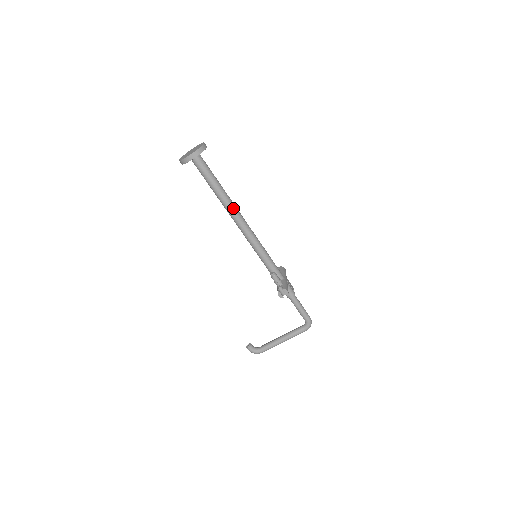
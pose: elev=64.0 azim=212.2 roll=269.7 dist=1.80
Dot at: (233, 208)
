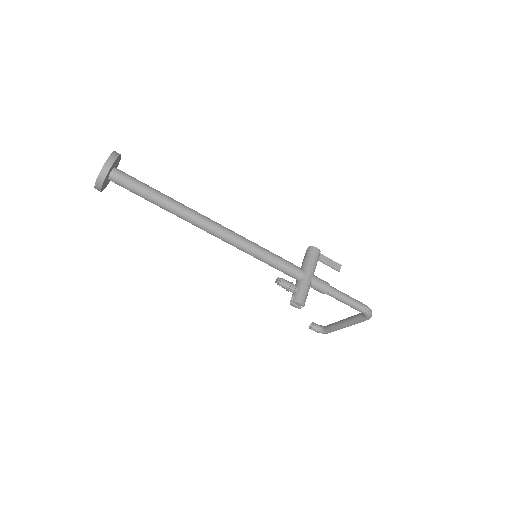
Dot at: (190, 218)
